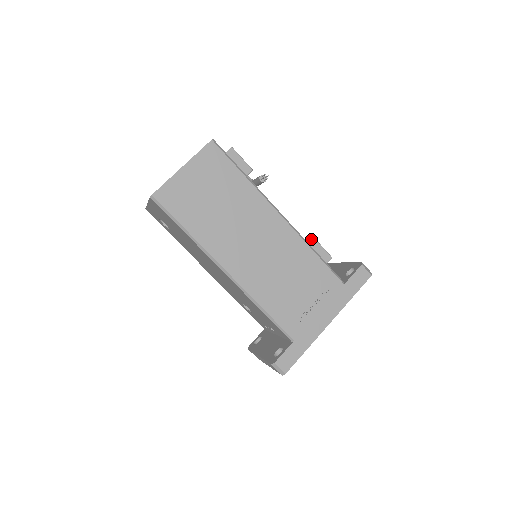
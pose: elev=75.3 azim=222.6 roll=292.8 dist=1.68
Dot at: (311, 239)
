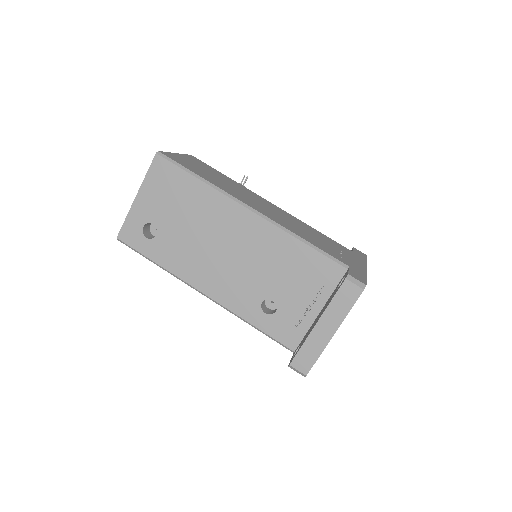
Dot at: occluded
